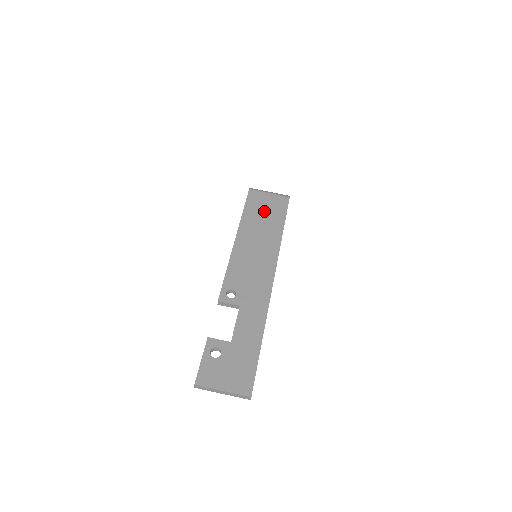
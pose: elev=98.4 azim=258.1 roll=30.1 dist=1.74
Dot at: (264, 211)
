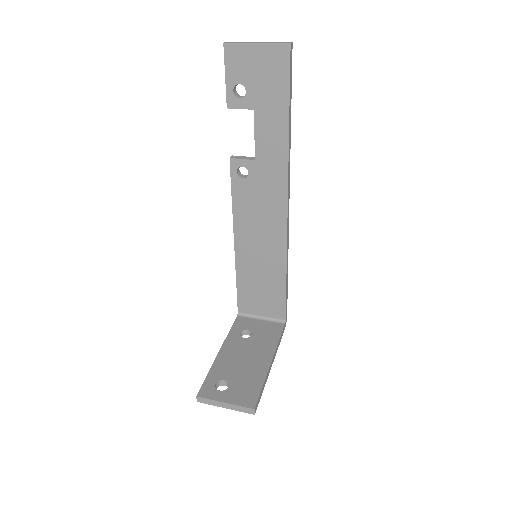
Dot at: occluded
